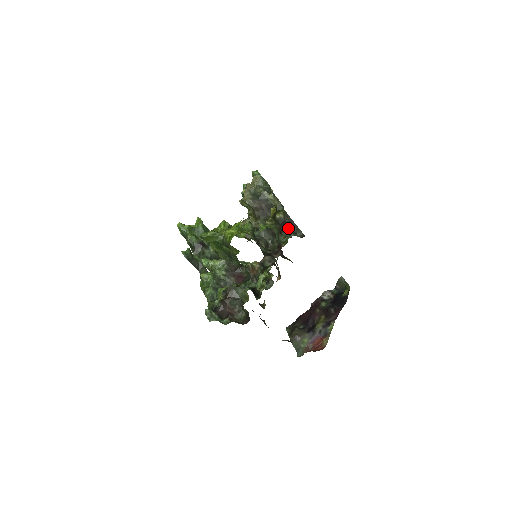
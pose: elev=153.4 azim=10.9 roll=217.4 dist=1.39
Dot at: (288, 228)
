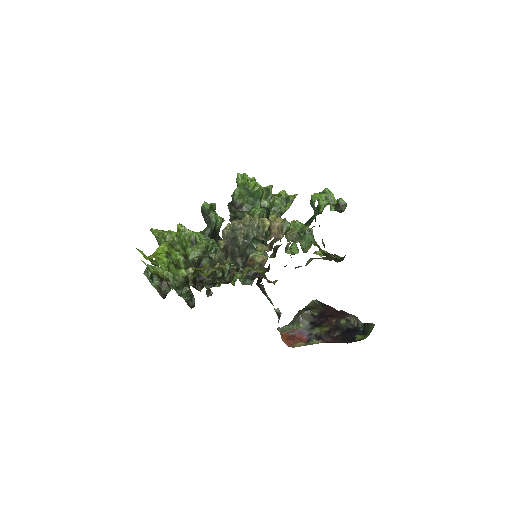
Dot at: occluded
